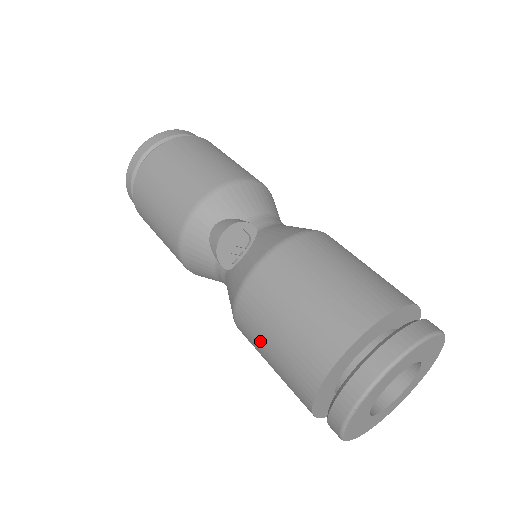
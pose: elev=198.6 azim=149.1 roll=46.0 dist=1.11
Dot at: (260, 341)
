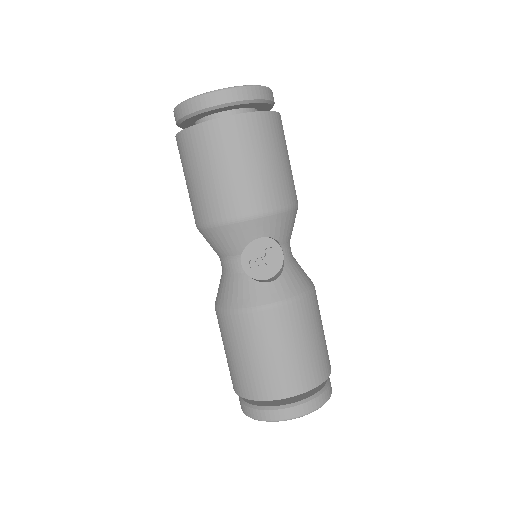
Dot at: (244, 345)
